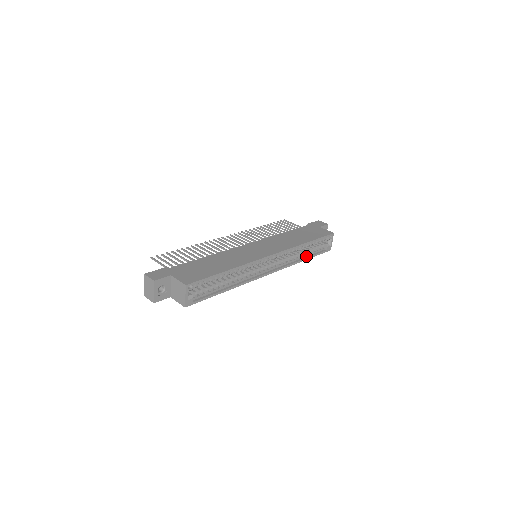
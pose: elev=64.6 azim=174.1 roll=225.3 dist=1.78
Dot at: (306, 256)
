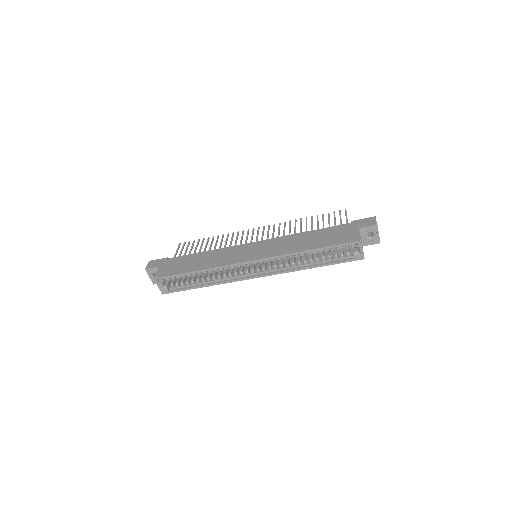
Dot at: (318, 263)
